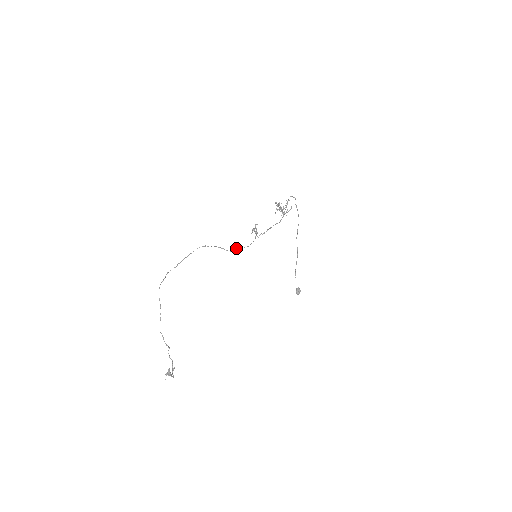
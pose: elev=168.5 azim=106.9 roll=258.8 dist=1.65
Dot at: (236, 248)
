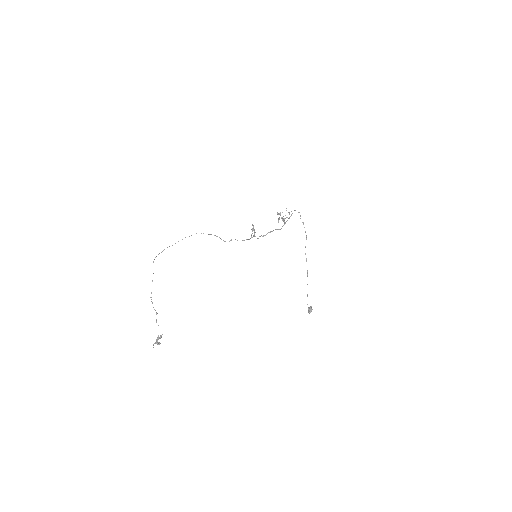
Dot at: (231, 239)
